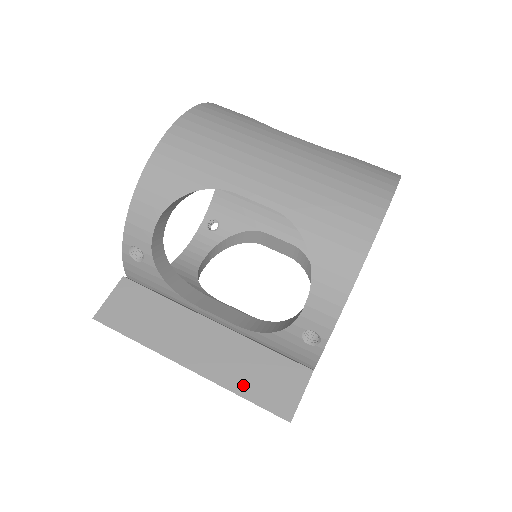
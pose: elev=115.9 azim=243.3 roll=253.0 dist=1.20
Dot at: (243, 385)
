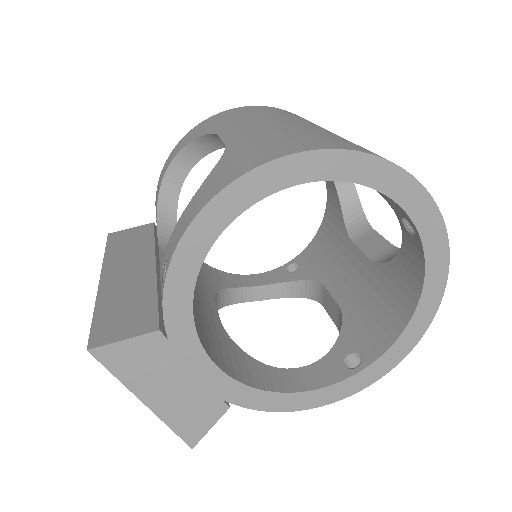
Dot at: (106, 307)
